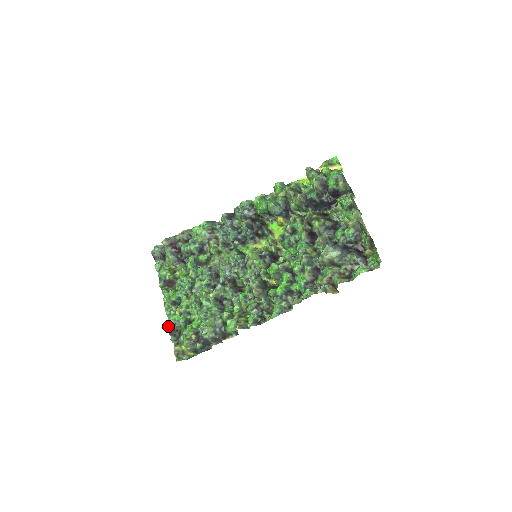
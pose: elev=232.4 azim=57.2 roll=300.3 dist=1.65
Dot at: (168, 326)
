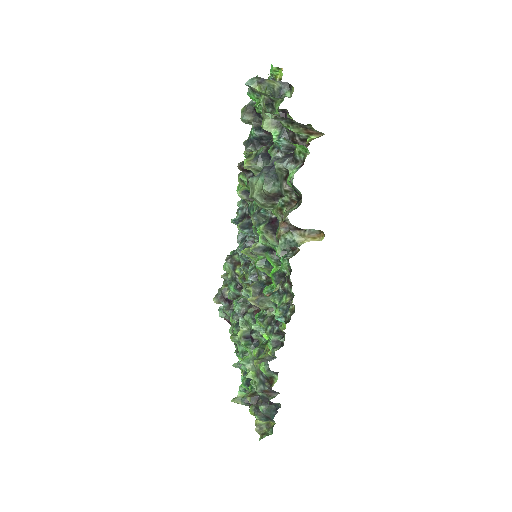
Dot at: (241, 397)
